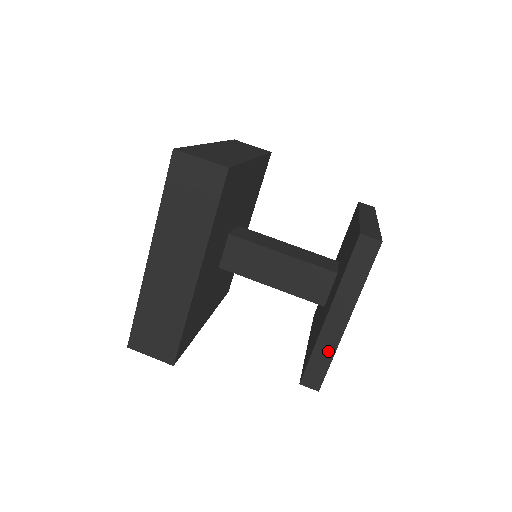
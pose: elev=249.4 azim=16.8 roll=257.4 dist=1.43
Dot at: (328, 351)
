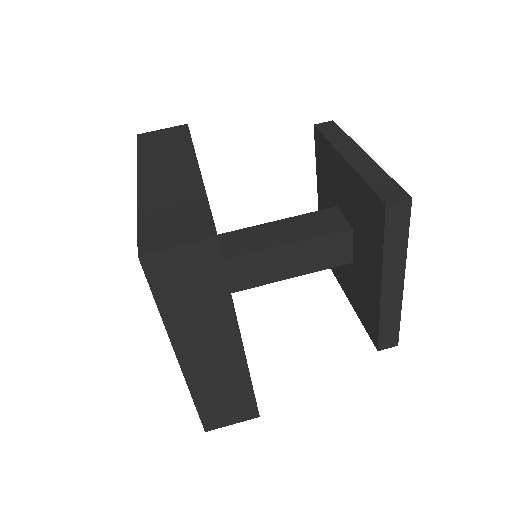
Dot at: (394, 314)
